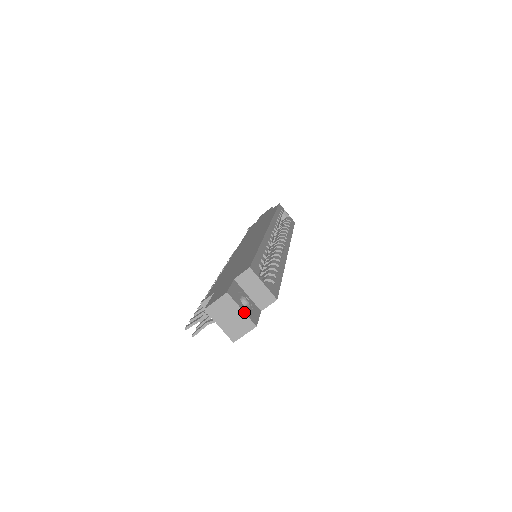
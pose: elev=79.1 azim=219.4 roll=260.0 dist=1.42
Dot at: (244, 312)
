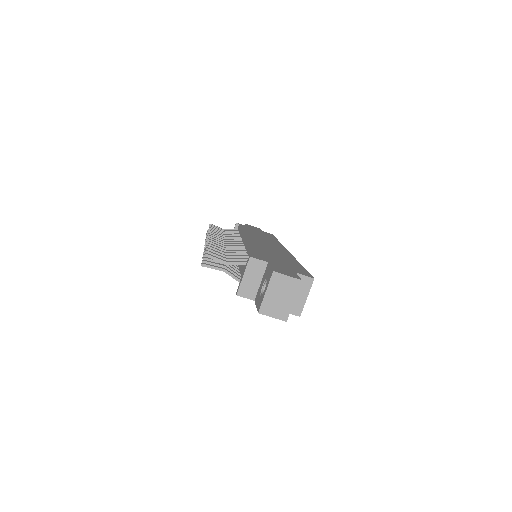
Dot at: occluded
